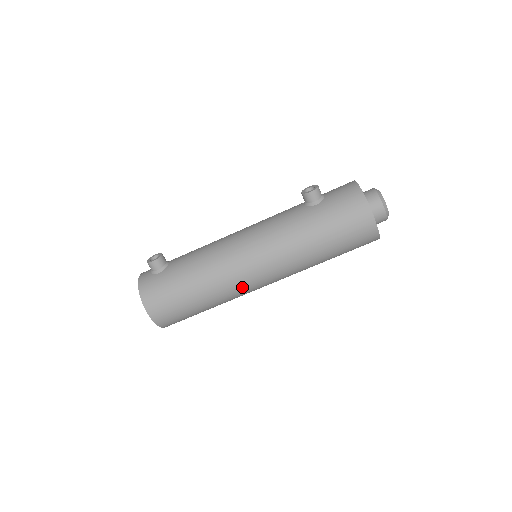
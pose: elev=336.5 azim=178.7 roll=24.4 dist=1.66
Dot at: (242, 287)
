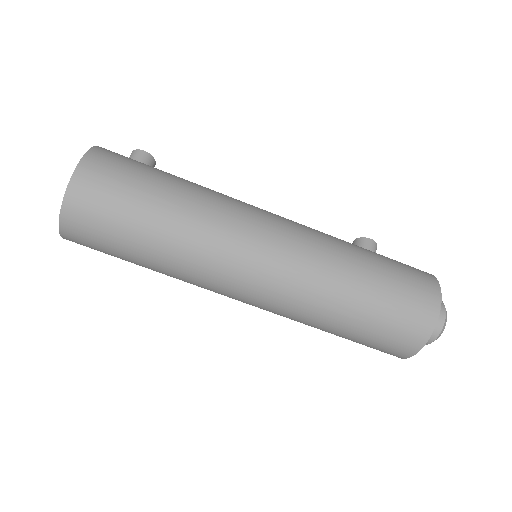
Dot at: (230, 240)
